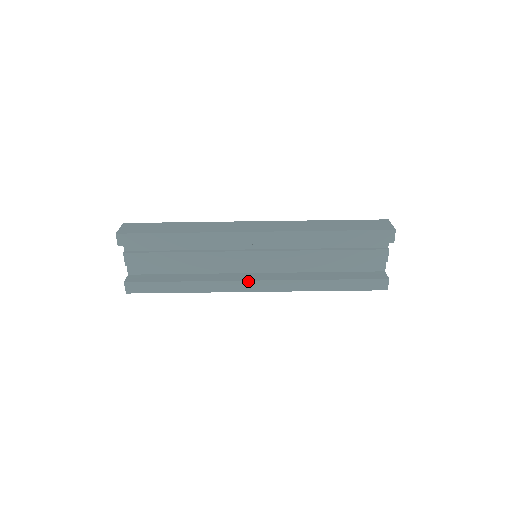
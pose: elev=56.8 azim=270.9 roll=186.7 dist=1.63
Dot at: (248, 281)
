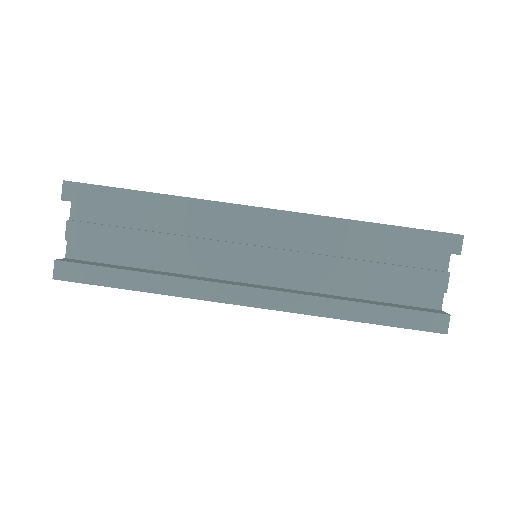
Dot at: (239, 286)
